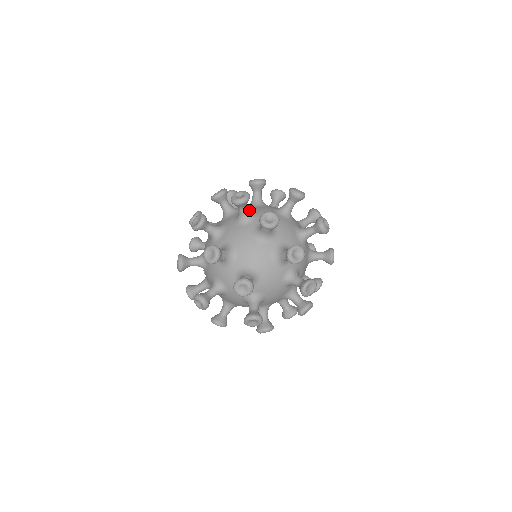
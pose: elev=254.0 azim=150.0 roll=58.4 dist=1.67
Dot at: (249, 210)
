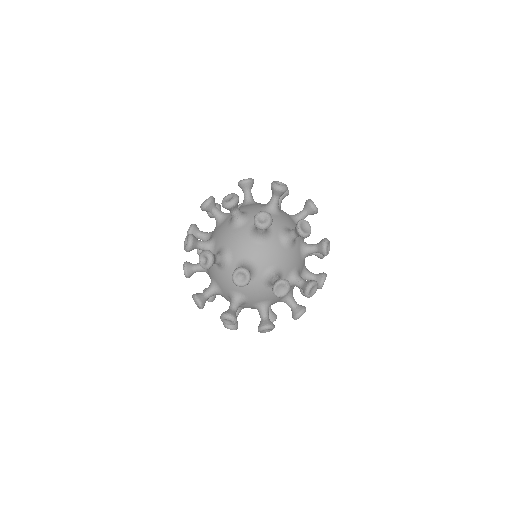
Dot at: (206, 243)
